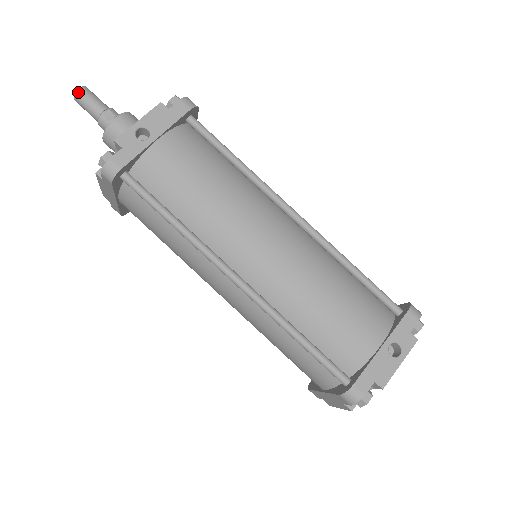
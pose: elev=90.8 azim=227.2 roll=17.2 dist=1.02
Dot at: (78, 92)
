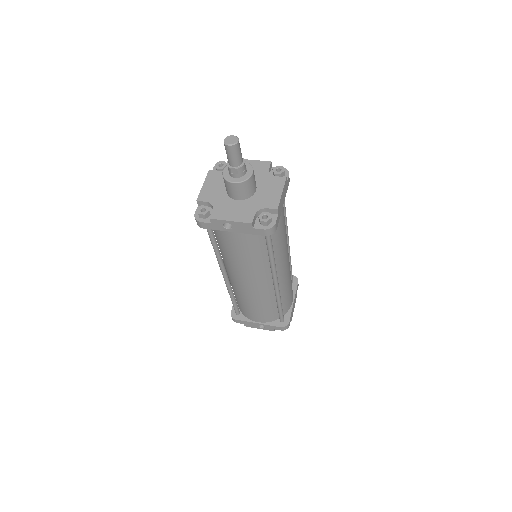
Dot at: (227, 146)
